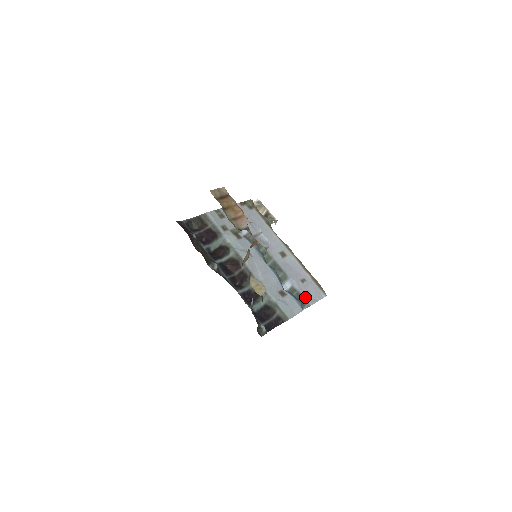
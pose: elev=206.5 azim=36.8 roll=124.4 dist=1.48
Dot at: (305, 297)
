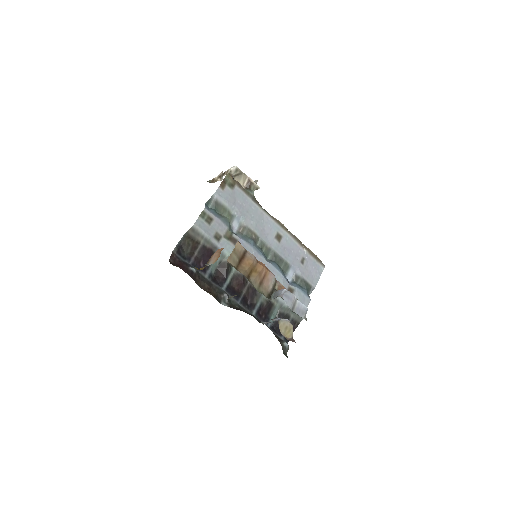
Dot at: (308, 281)
